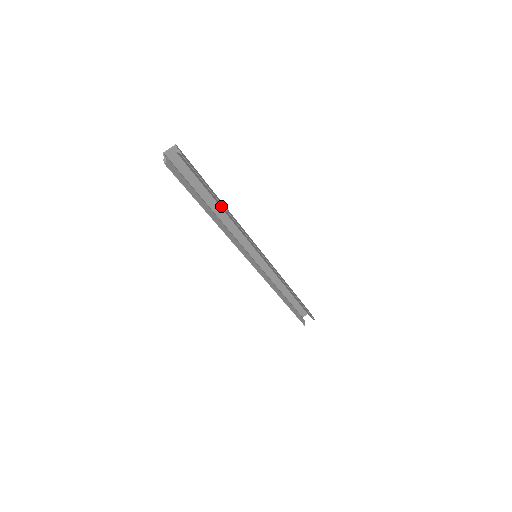
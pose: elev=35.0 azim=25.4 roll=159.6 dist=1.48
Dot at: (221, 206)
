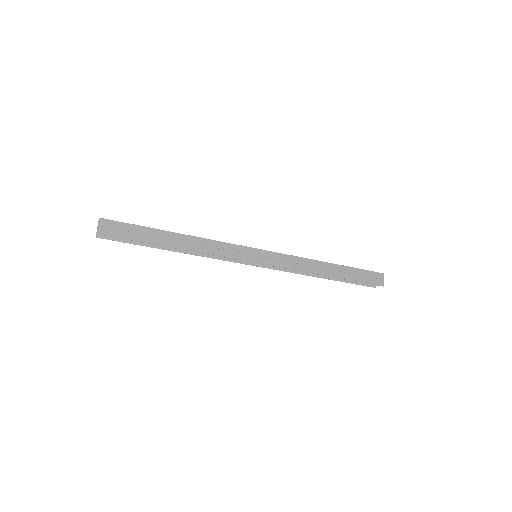
Dot at: (174, 244)
